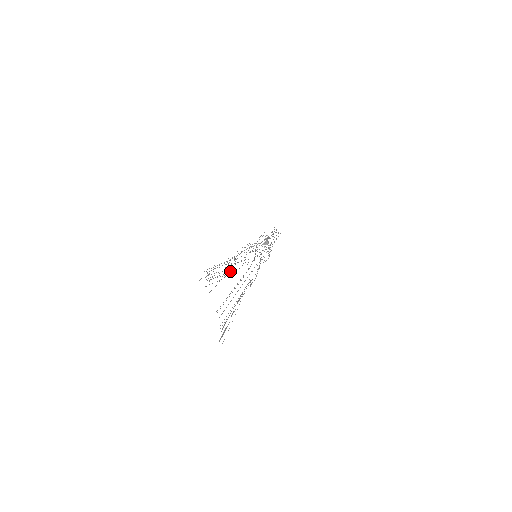
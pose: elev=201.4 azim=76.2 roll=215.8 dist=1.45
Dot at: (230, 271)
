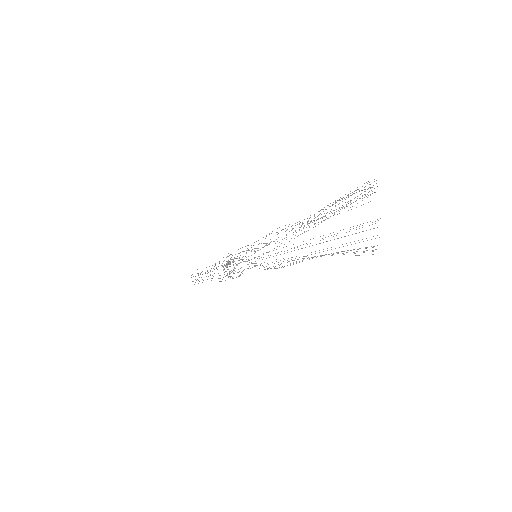
Dot at: occluded
